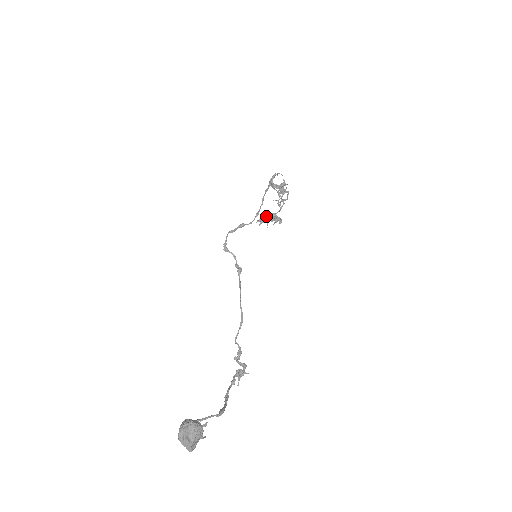
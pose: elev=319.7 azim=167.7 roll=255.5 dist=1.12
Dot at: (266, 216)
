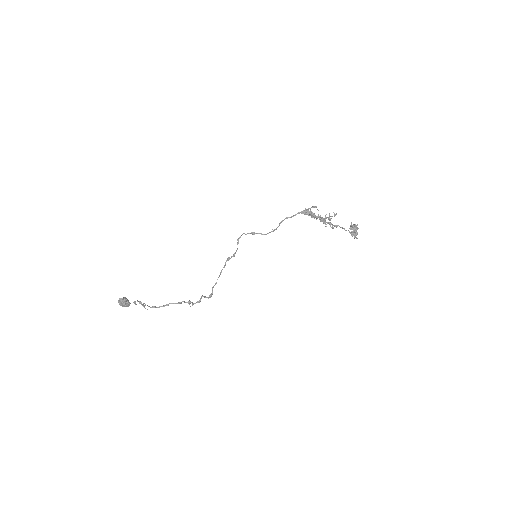
Dot at: (352, 225)
